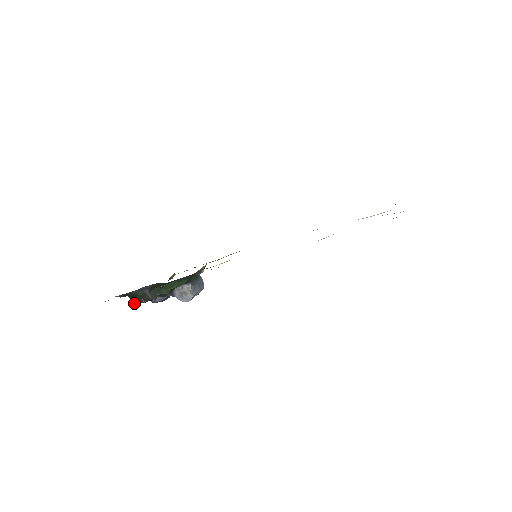
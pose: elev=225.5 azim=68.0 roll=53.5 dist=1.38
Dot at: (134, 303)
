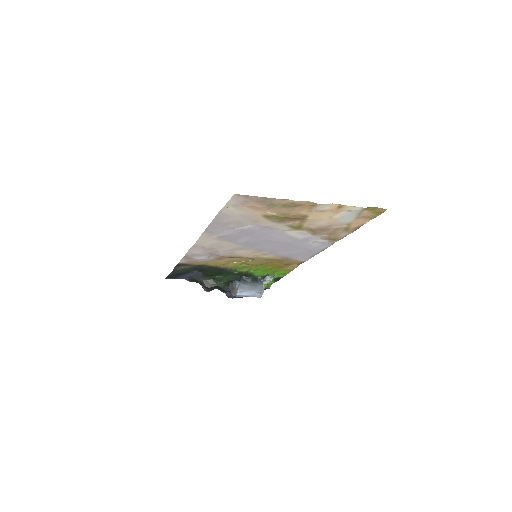
Dot at: (204, 290)
